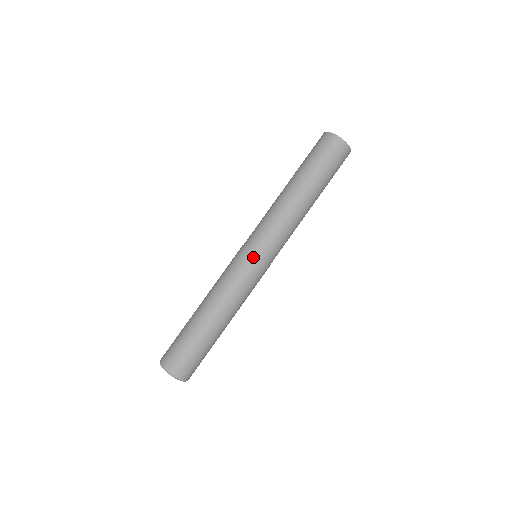
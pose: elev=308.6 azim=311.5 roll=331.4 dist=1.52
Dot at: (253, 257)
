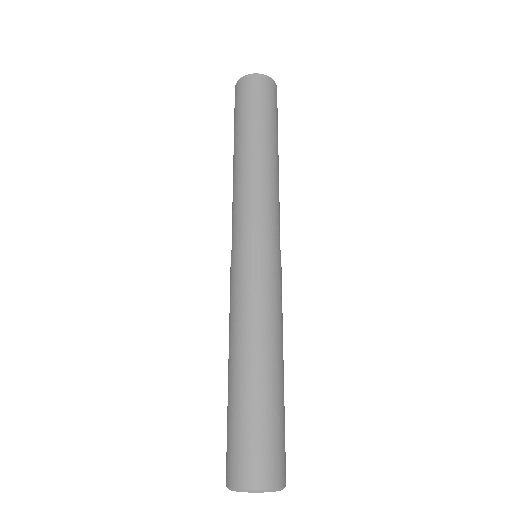
Dot at: (264, 251)
